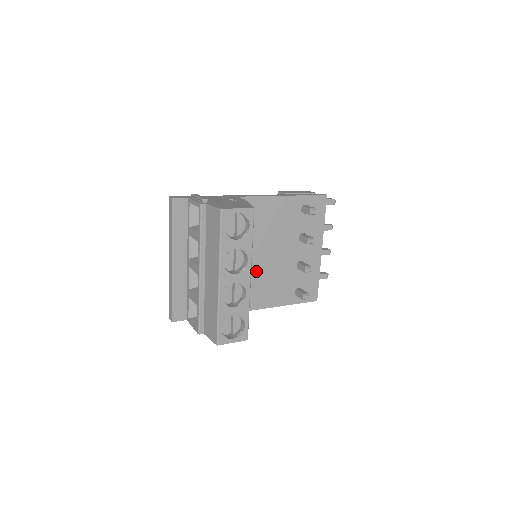
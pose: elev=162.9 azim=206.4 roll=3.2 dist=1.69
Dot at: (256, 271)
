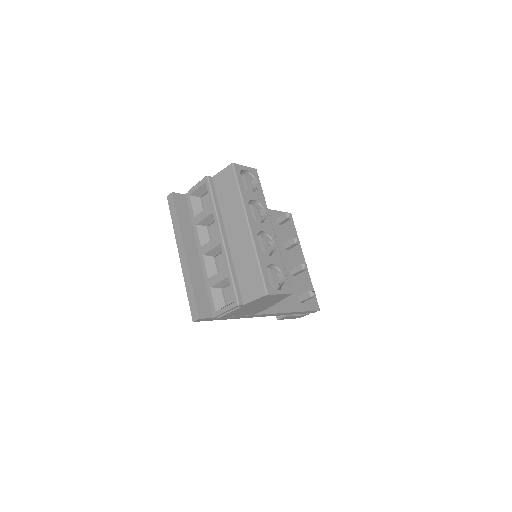
Dot at: occluded
